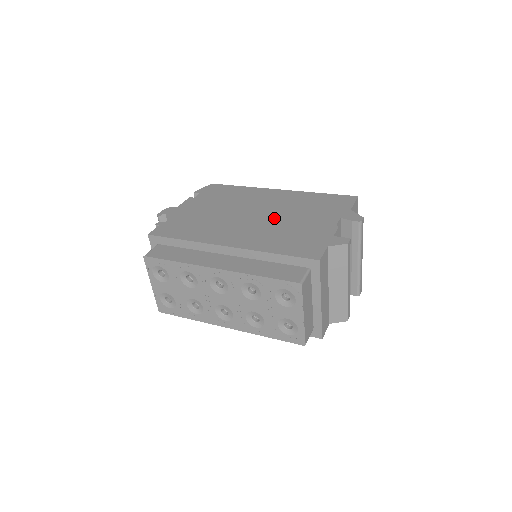
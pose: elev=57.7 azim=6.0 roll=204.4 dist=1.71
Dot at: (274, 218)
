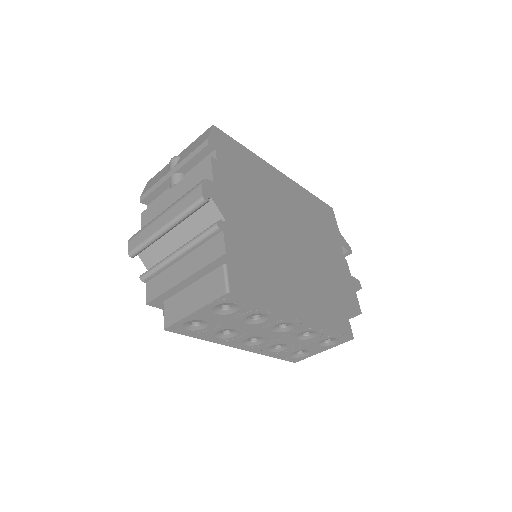
Dot at: (308, 236)
